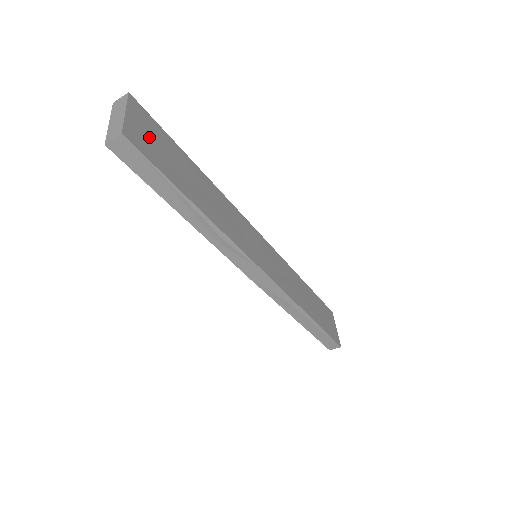
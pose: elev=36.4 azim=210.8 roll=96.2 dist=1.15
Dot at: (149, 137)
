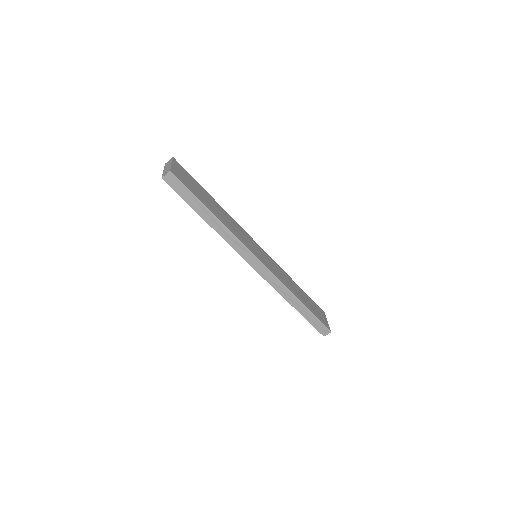
Dot at: (184, 177)
